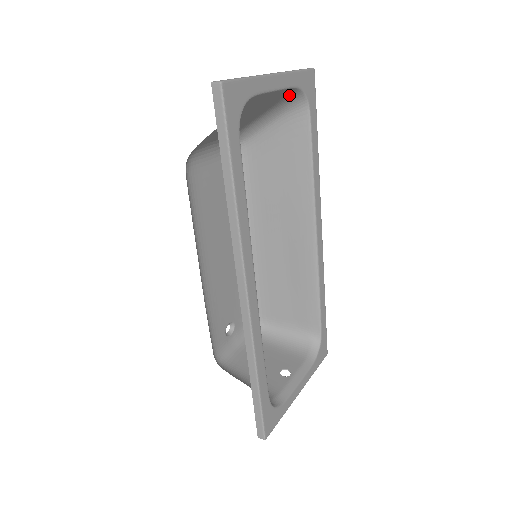
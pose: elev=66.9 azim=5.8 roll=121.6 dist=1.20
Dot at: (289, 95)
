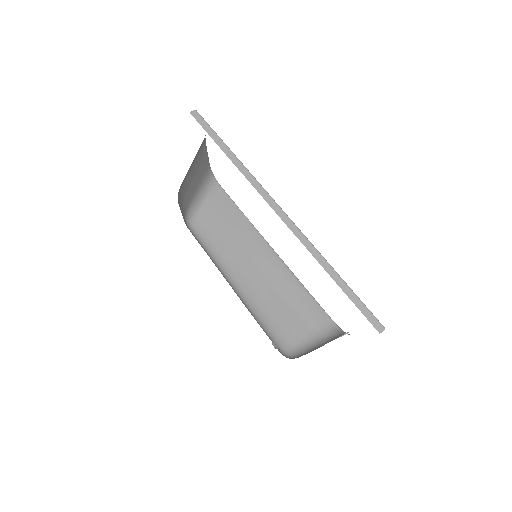
Dot at: (208, 174)
